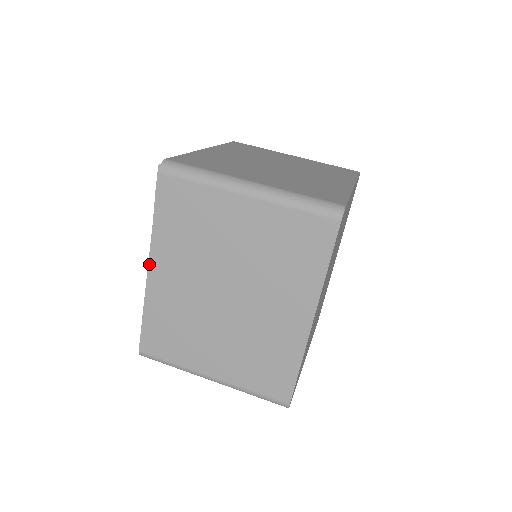
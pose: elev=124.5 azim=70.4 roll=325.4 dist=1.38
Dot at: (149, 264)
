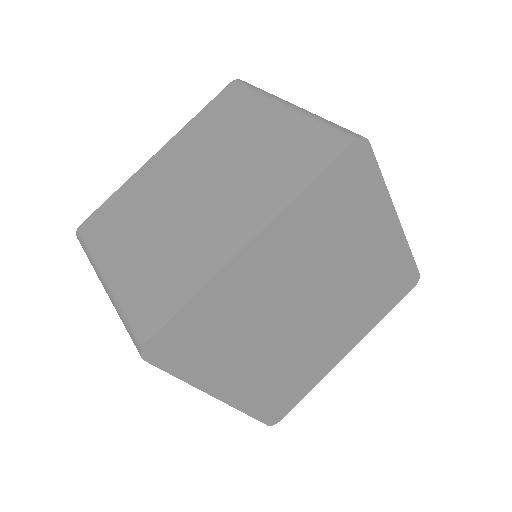
Dot at: (161, 149)
